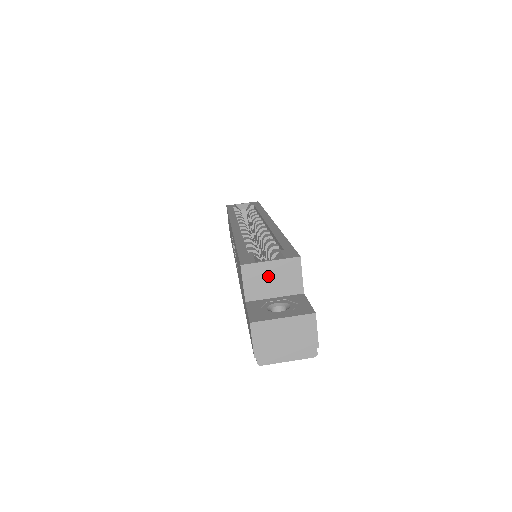
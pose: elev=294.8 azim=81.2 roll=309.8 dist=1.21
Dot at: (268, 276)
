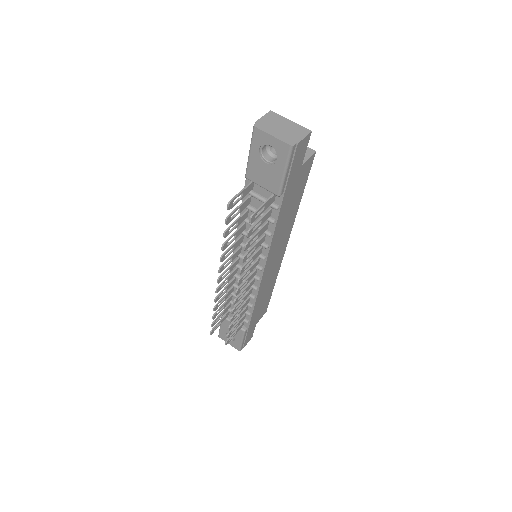
Dot at: occluded
